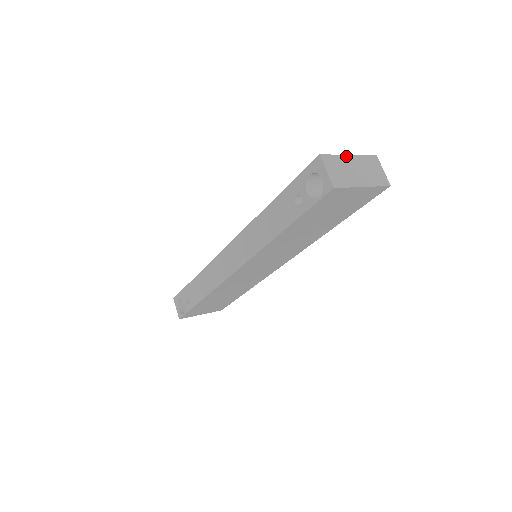
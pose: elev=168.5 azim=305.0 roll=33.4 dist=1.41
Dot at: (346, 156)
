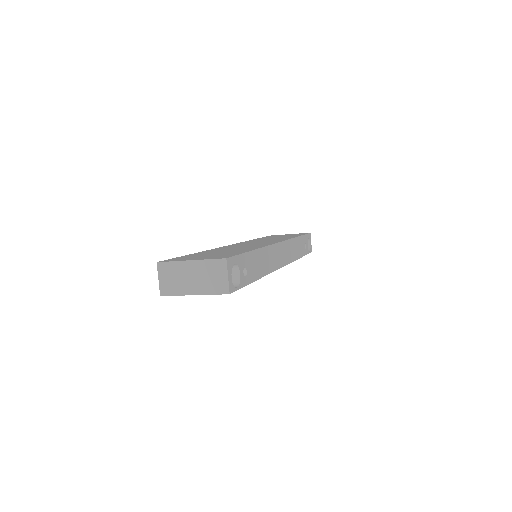
Dot at: (185, 262)
